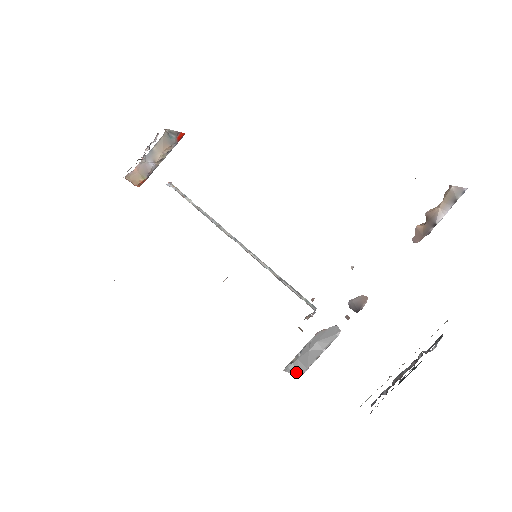
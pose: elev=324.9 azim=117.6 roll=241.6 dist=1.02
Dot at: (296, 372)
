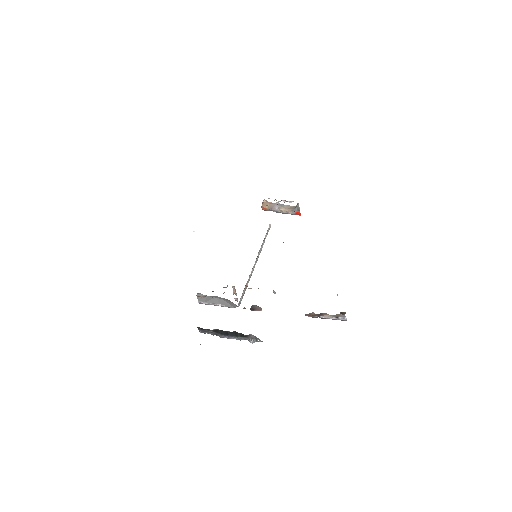
Dot at: (200, 298)
